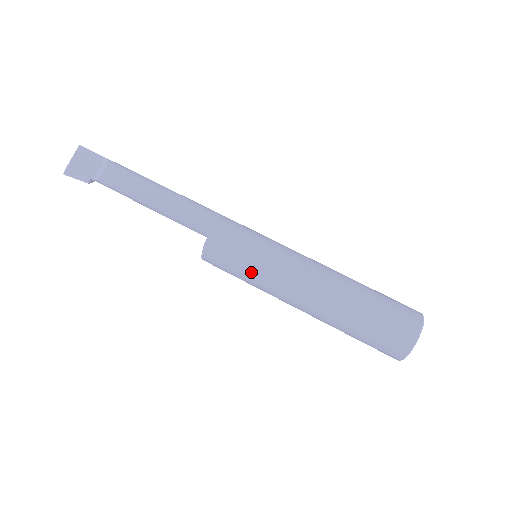
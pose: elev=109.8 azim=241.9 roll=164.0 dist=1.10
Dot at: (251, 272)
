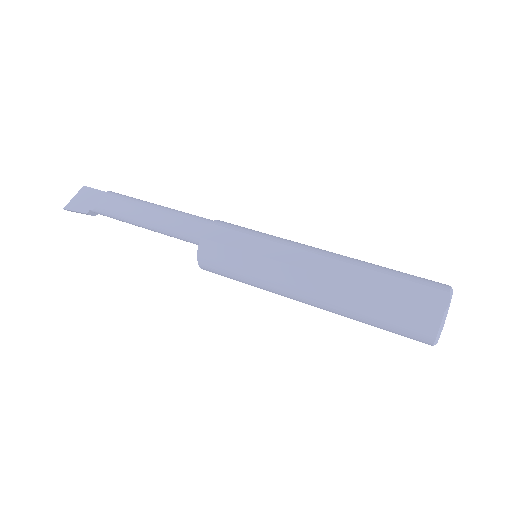
Dot at: (251, 259)
